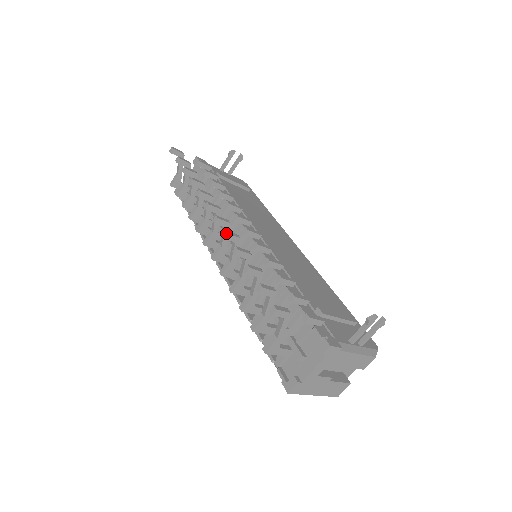
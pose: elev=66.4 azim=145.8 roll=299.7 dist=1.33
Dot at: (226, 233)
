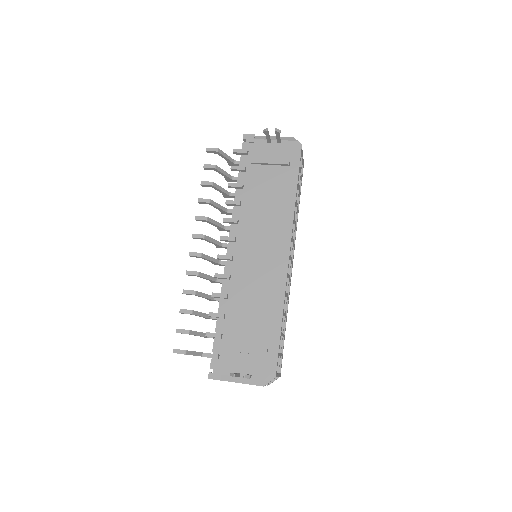
Dot at: (186, 273)
